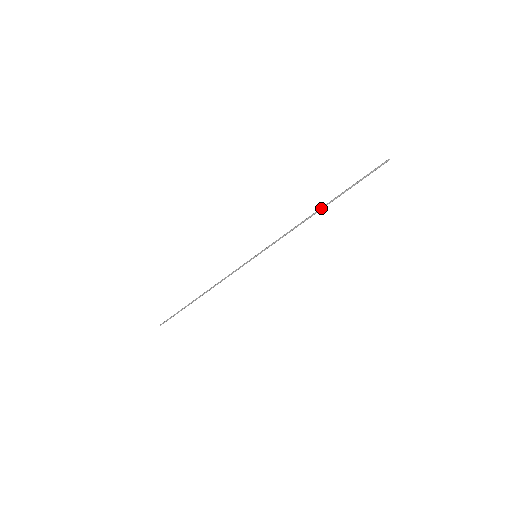
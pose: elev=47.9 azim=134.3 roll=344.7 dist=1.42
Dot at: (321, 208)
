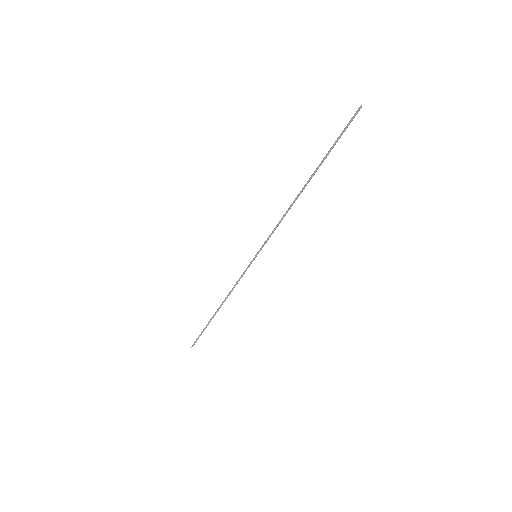
Dot at: (304, 185)
